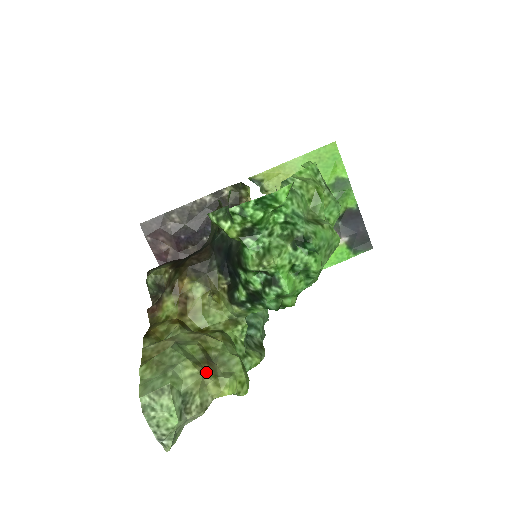
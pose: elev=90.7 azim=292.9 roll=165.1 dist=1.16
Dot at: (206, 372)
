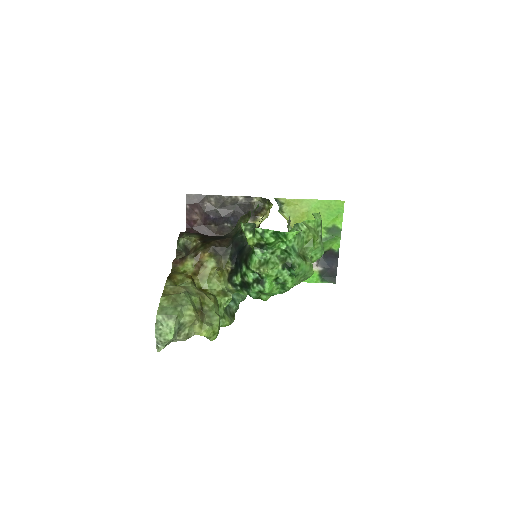
Dot at: (198, 317)
